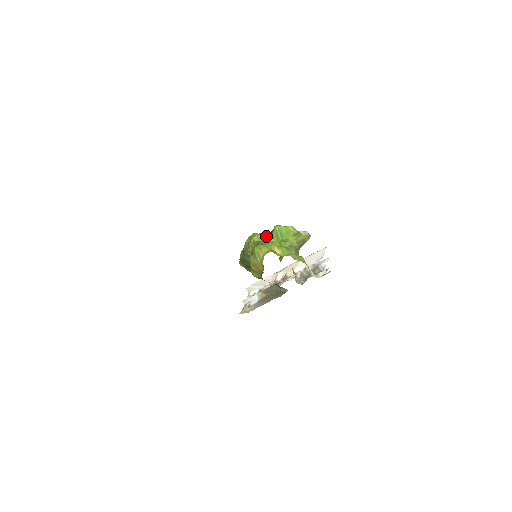
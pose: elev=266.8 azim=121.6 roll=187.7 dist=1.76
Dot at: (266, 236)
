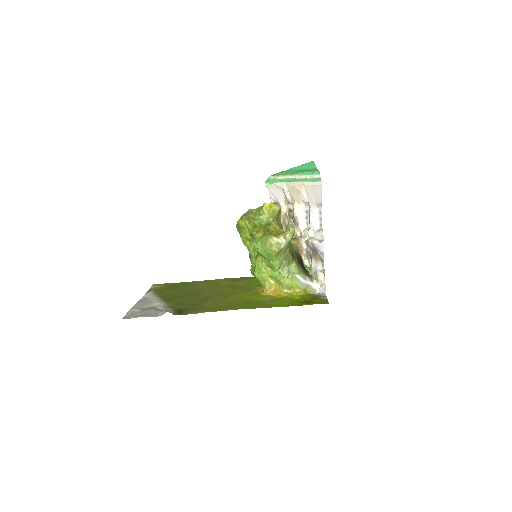
Dot at: (252, 240)
